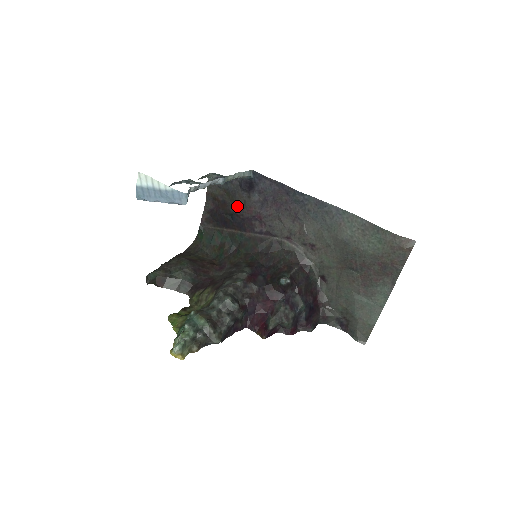
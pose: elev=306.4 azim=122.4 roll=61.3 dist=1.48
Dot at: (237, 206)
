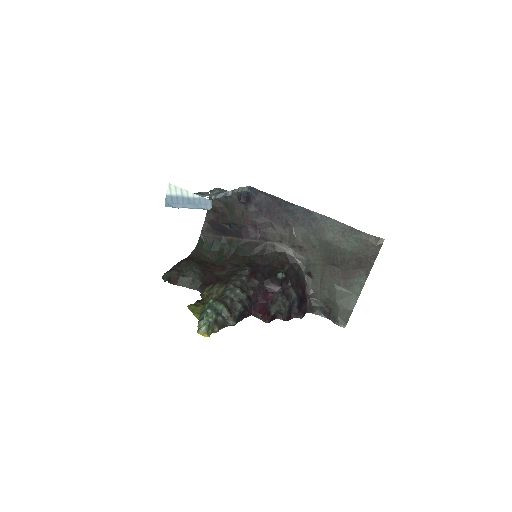
Dot at: (235, 216)
